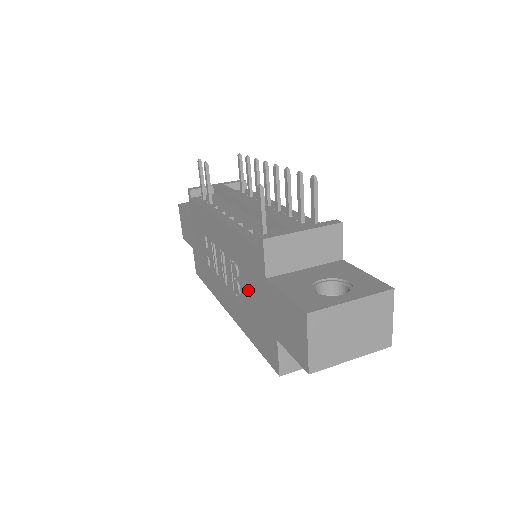
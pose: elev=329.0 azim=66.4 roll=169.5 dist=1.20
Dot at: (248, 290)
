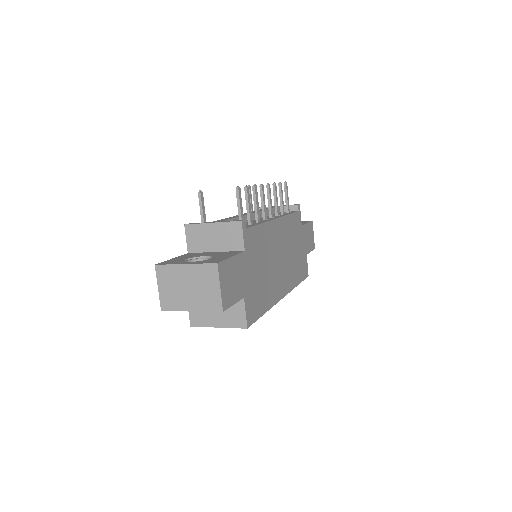
Dot at: occluded
